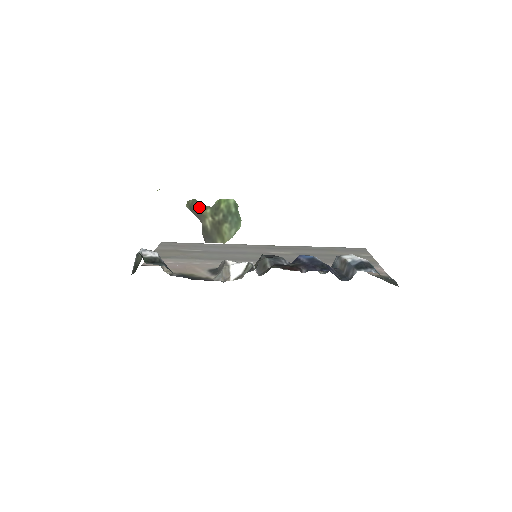
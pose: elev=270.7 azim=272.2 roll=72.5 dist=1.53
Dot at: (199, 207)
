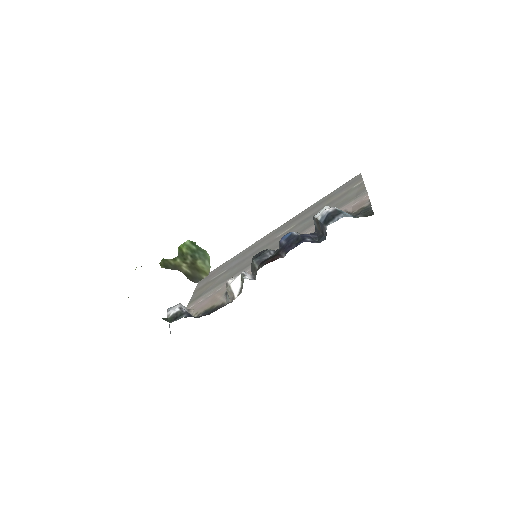
Dot at: (170, 262)
